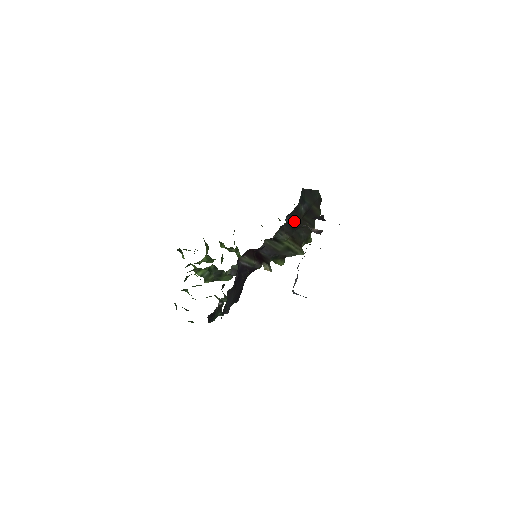
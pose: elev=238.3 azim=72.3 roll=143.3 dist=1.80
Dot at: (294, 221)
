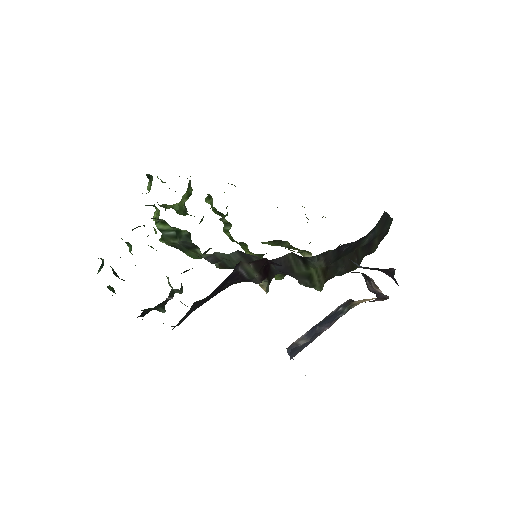
Dot at: (346, 250)
